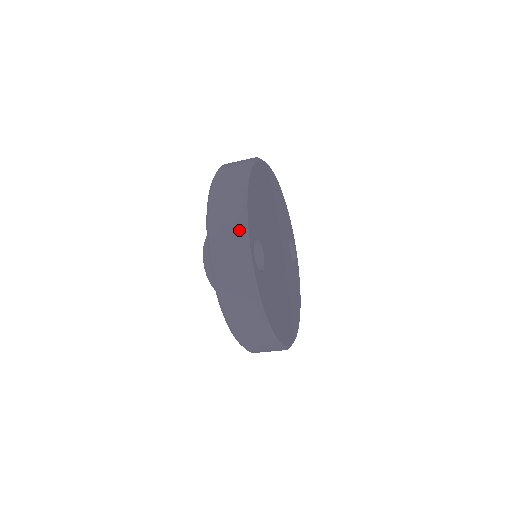
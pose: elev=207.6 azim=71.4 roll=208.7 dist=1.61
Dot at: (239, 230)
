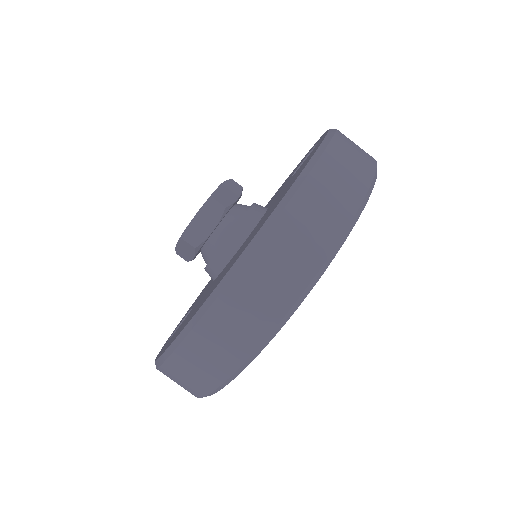
Dot at: occluded
